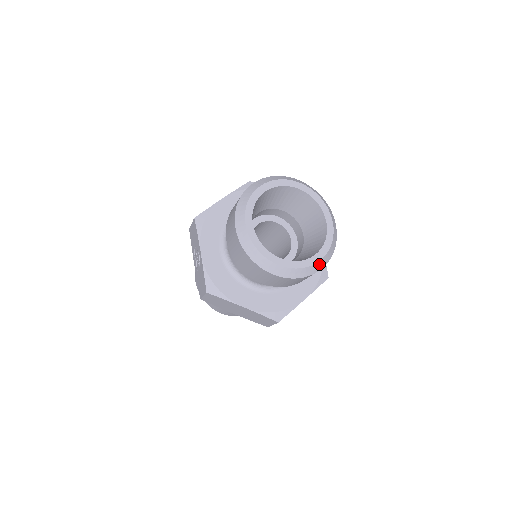
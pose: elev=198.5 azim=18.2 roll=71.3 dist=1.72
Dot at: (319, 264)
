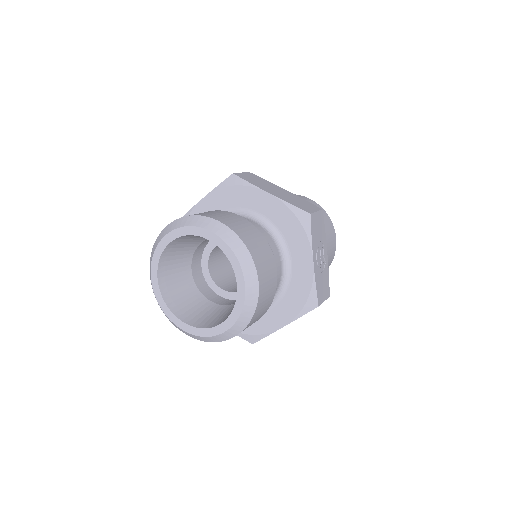
Dot at: (226, 334)
